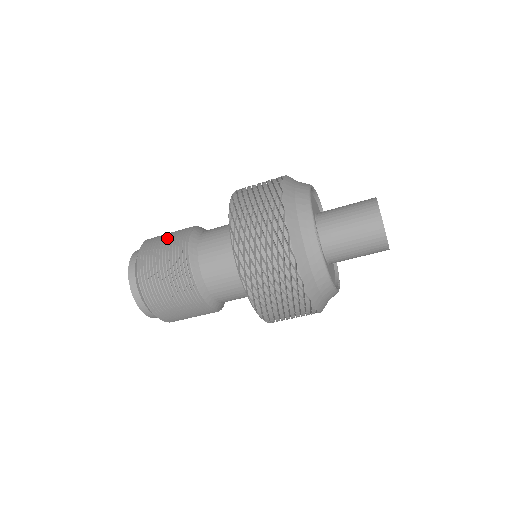
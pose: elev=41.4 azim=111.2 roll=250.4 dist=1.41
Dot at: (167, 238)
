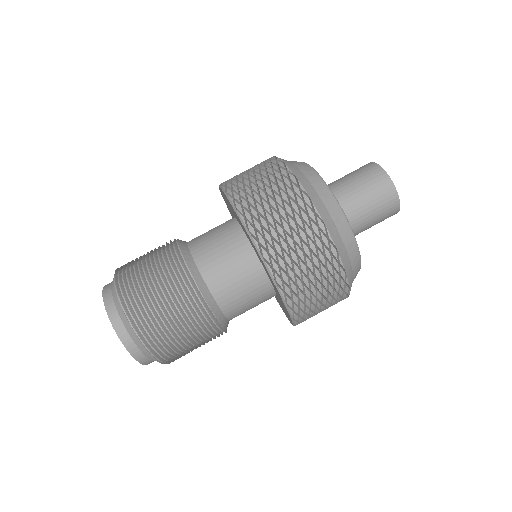
Dot at: (149, 253)
